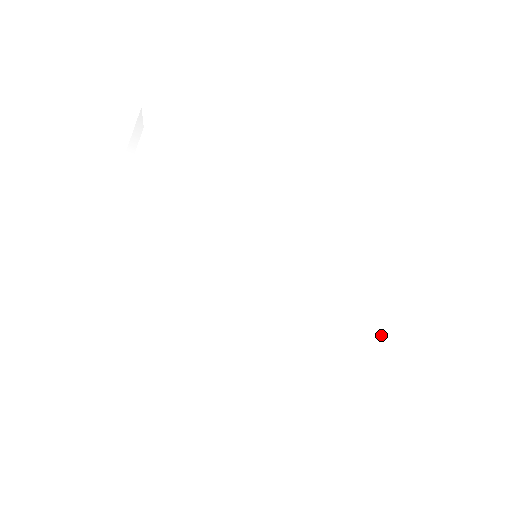
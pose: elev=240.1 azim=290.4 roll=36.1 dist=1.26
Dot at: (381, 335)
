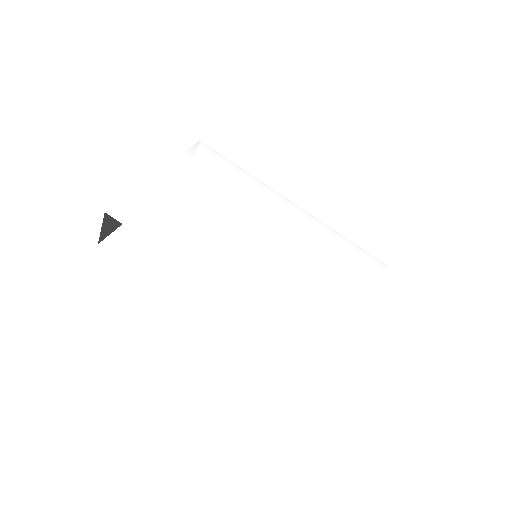
Dot at: (358, 335)
